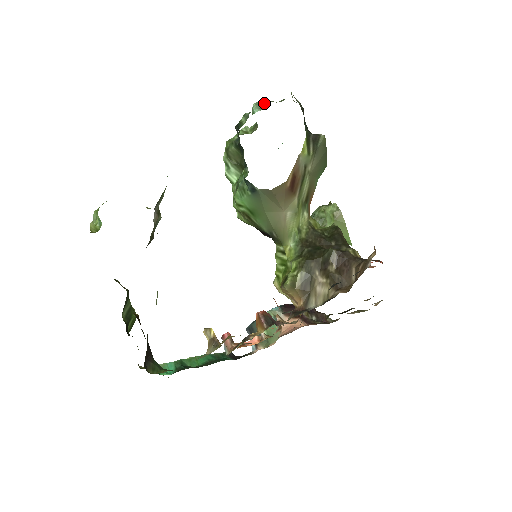
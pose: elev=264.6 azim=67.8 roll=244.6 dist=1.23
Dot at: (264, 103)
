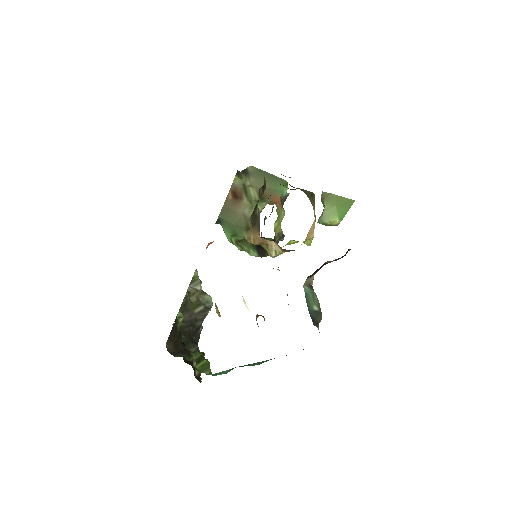
Dot at: occluded
